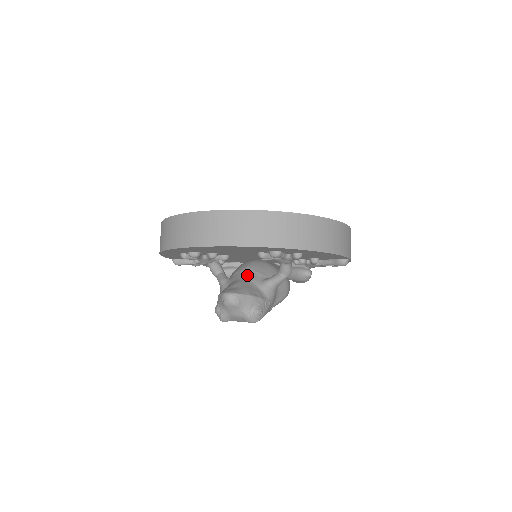
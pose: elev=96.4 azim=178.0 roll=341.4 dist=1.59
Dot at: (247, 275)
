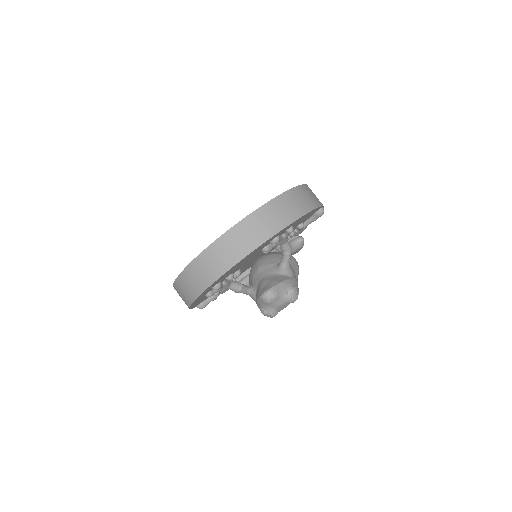
Dot at: (264, 272)
